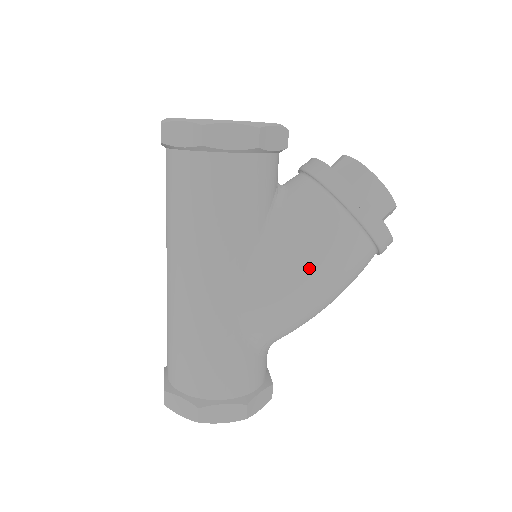
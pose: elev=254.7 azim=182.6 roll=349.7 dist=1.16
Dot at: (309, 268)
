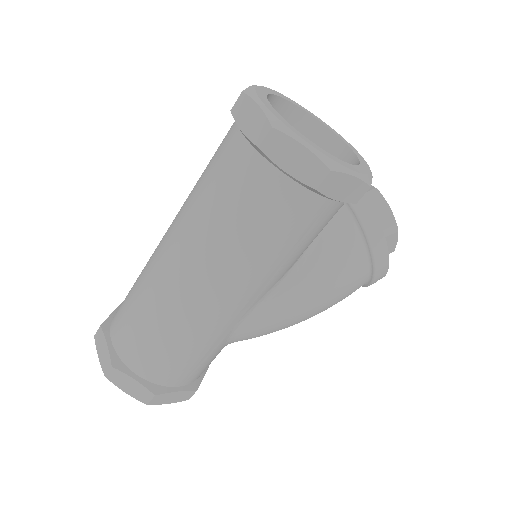
Dot at: (318, 304)
